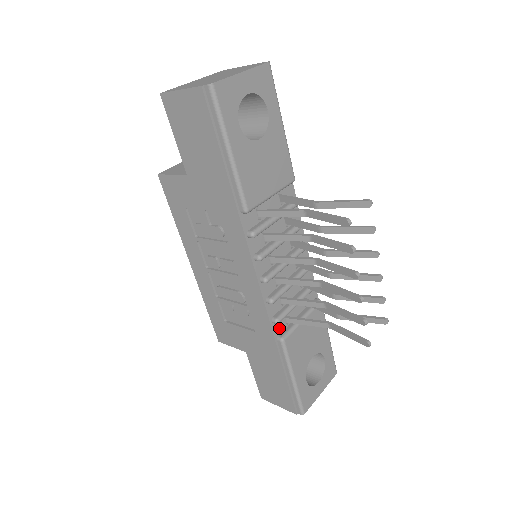
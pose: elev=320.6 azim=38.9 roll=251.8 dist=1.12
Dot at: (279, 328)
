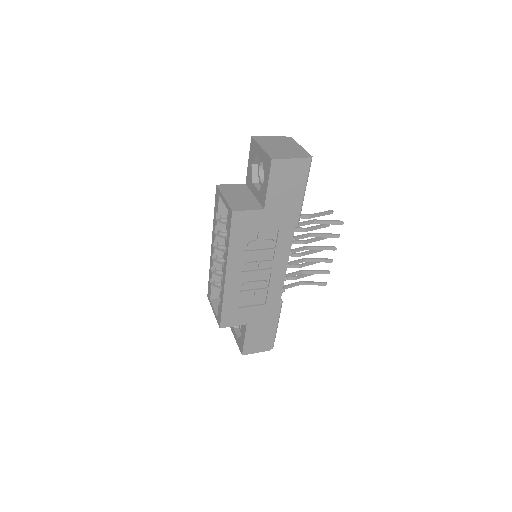
Dot at: occluded
